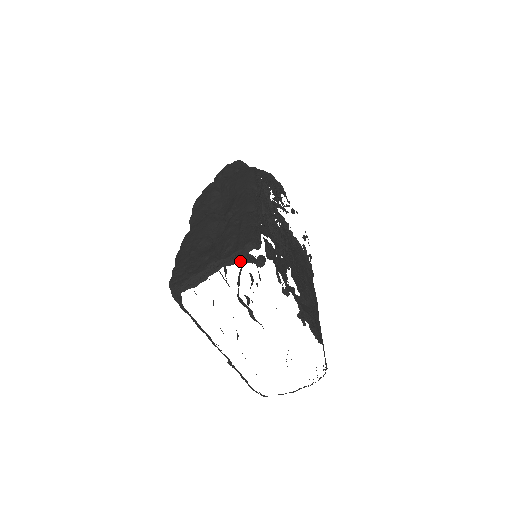
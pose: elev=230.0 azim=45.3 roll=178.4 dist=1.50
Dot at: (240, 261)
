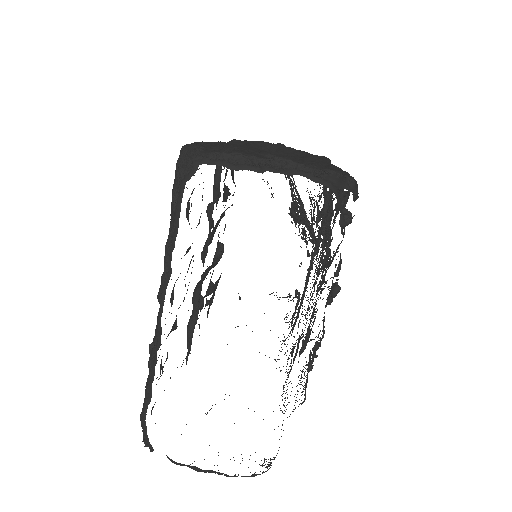
Dot at: (331, 186)
